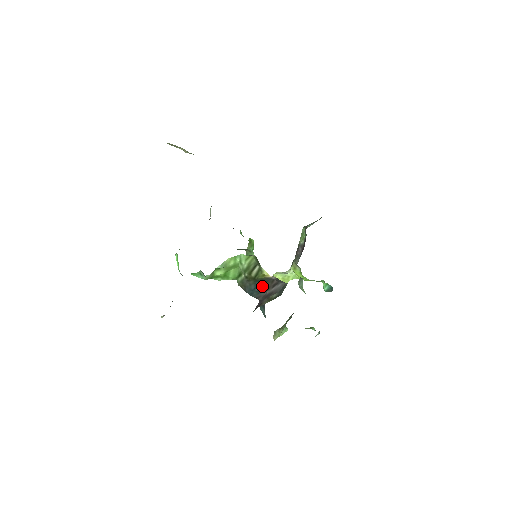
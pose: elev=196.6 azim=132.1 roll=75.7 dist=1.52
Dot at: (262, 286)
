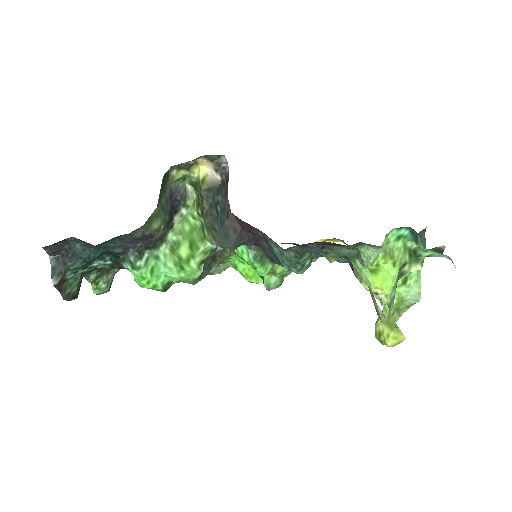
Dot at: (218, 198)
